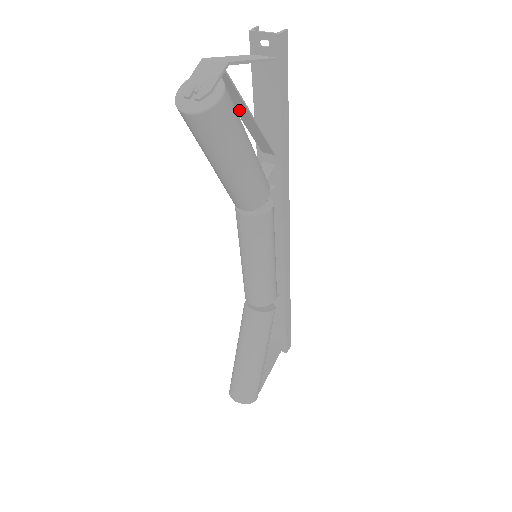
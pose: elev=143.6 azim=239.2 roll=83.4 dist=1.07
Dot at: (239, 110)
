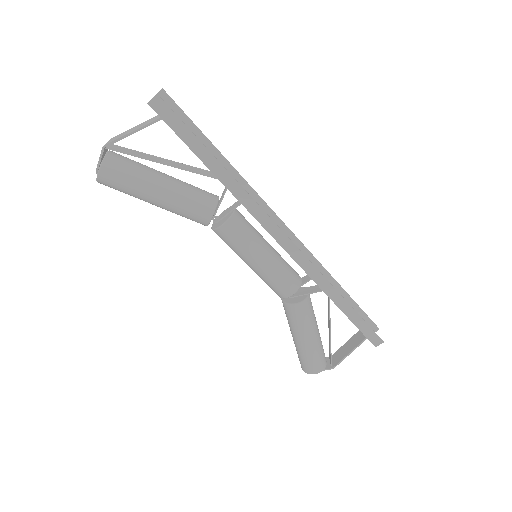
Dot at: (158, 159)
